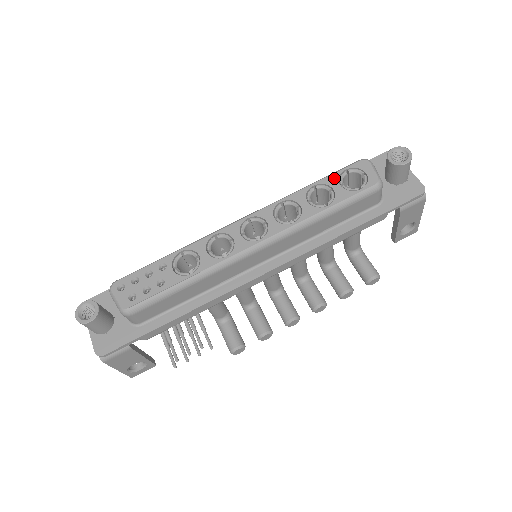
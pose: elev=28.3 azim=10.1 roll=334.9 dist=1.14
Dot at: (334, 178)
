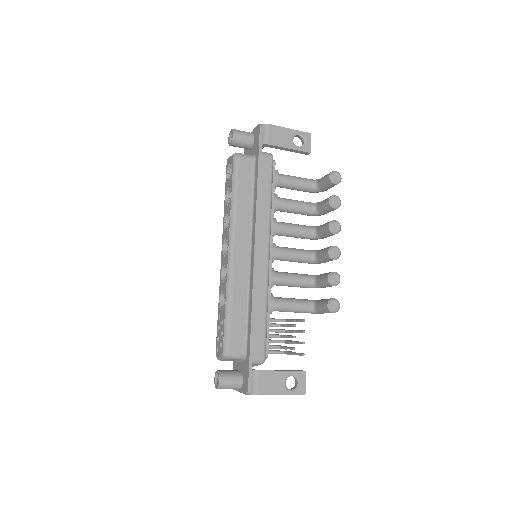
Dot at: (226, 184)
